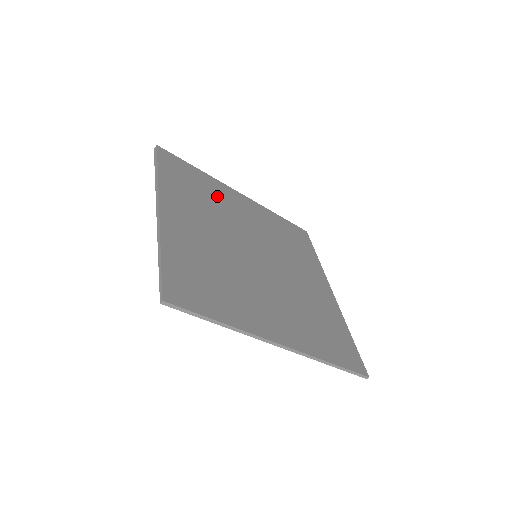
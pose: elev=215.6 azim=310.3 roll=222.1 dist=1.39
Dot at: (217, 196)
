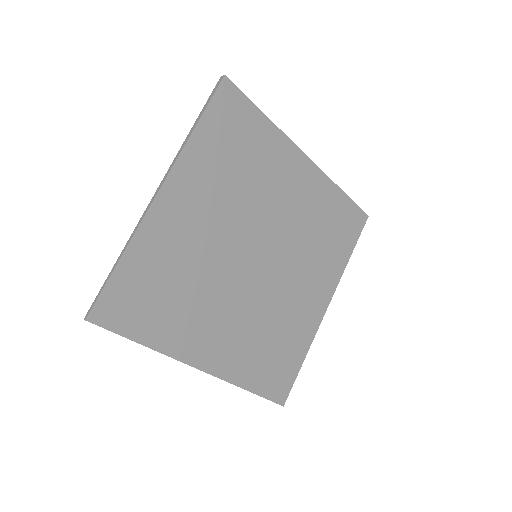
Dot at: (263, 165)
